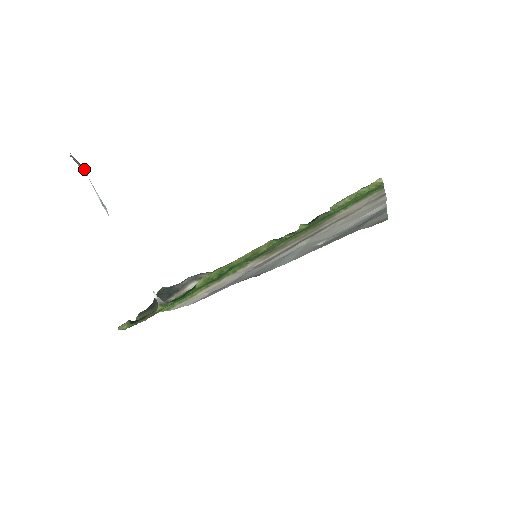
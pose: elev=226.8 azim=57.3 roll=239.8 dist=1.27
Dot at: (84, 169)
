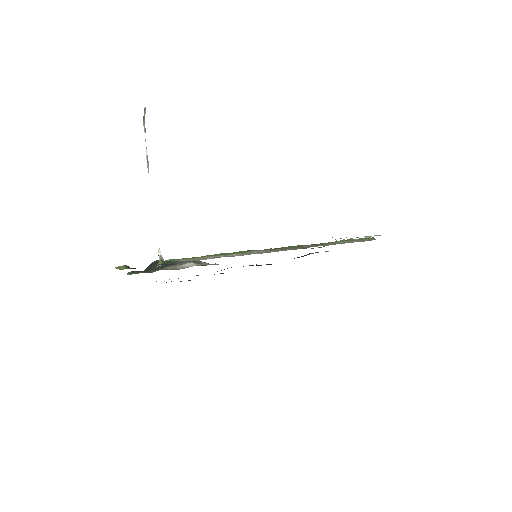
Dot at: (145, 128)
